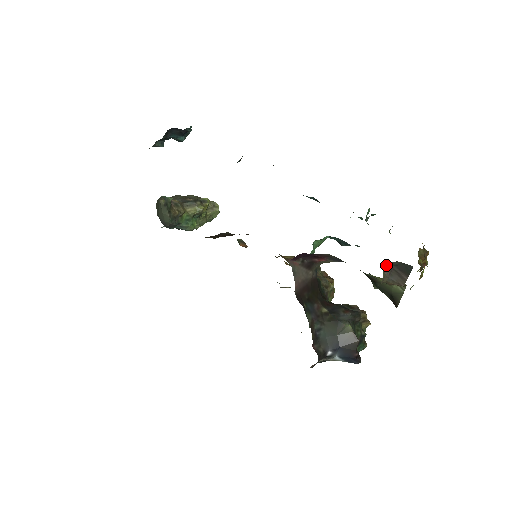
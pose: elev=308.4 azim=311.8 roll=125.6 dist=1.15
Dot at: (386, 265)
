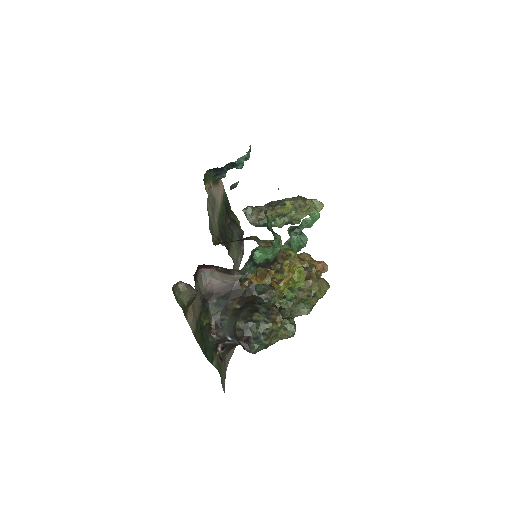
Dot at: (185, 283)
